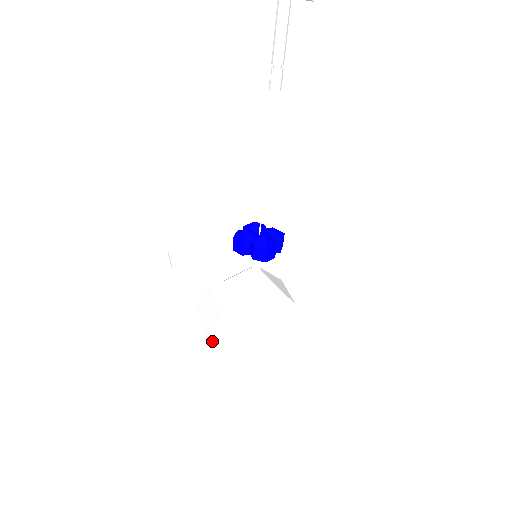
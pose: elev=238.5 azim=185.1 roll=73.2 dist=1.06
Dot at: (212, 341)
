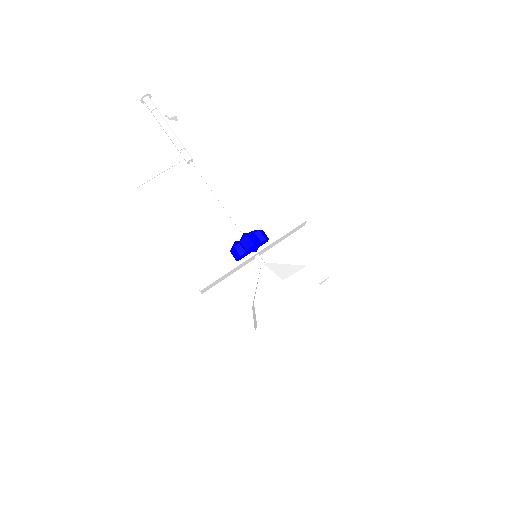
Dot at: (259, 323)
